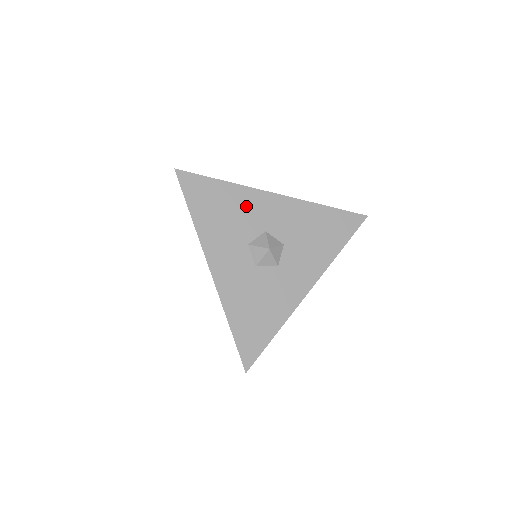
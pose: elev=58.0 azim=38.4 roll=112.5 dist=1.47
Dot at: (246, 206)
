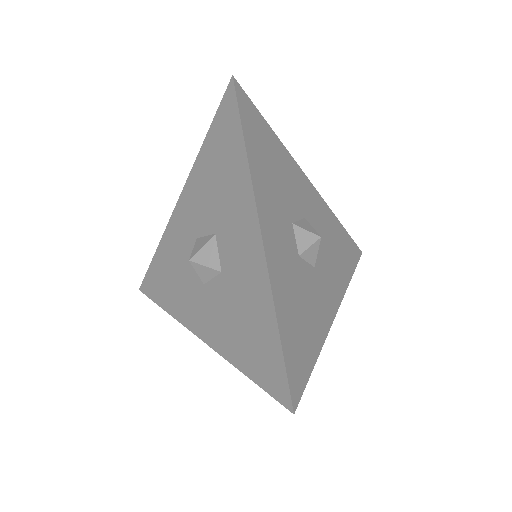
Dot at: (290, 176)
